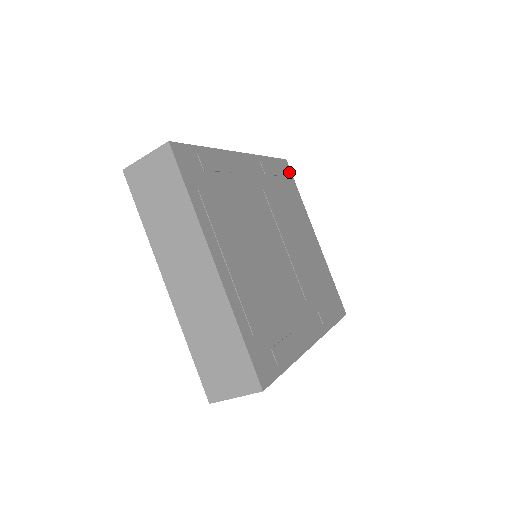
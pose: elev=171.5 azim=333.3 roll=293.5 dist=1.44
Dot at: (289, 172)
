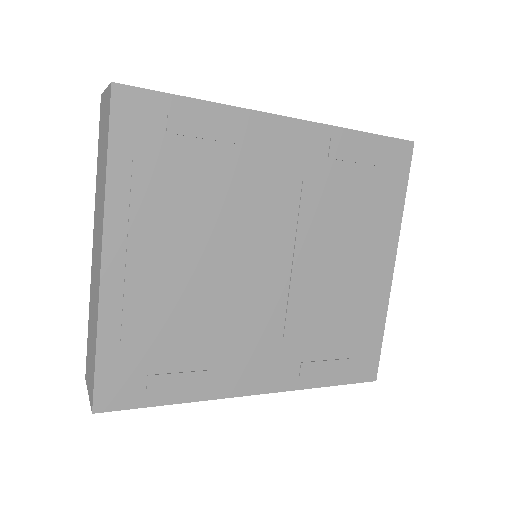
Dot at: (405, 162)
